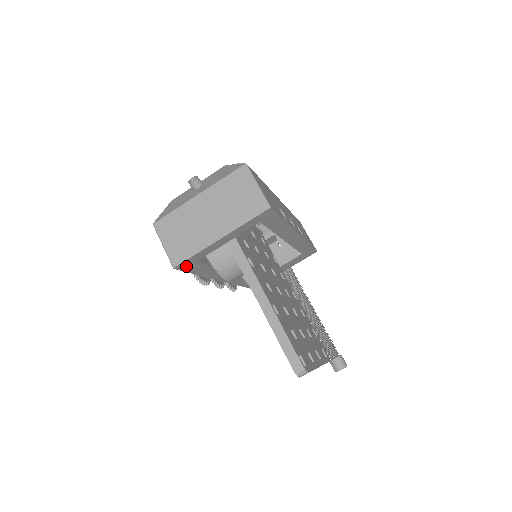
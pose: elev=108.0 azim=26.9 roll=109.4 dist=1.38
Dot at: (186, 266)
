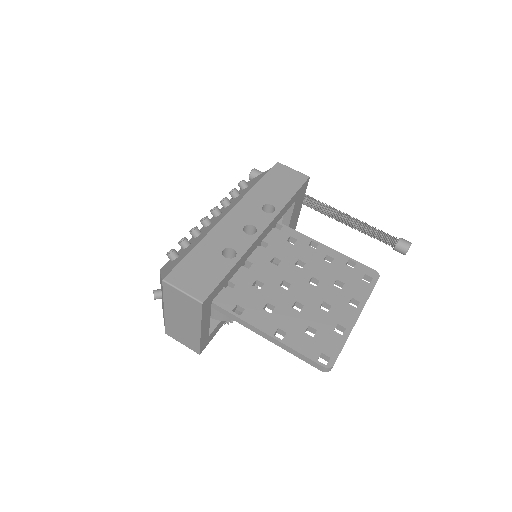
Dot at: (206, 343)
